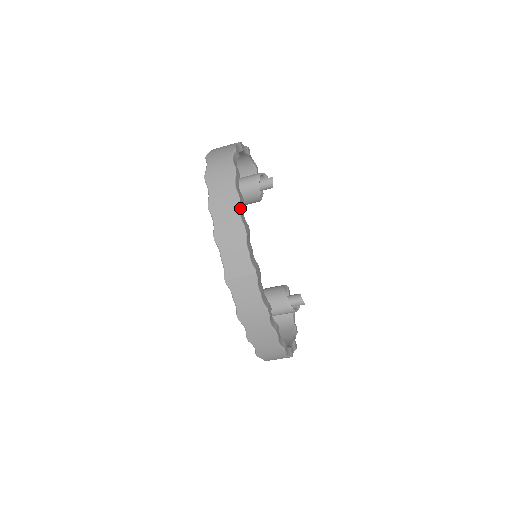
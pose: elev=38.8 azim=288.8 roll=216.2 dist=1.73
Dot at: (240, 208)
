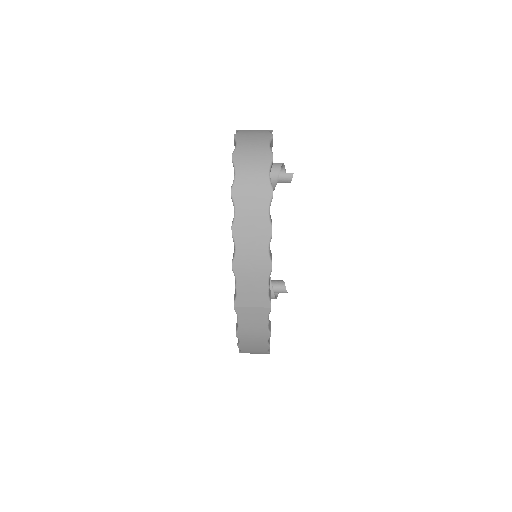
Dot at: (270, 241)
